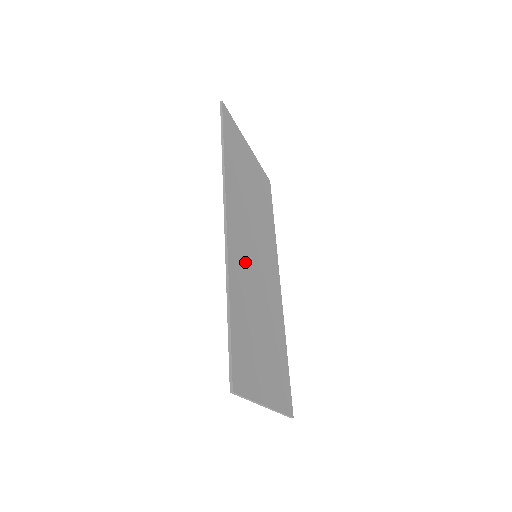
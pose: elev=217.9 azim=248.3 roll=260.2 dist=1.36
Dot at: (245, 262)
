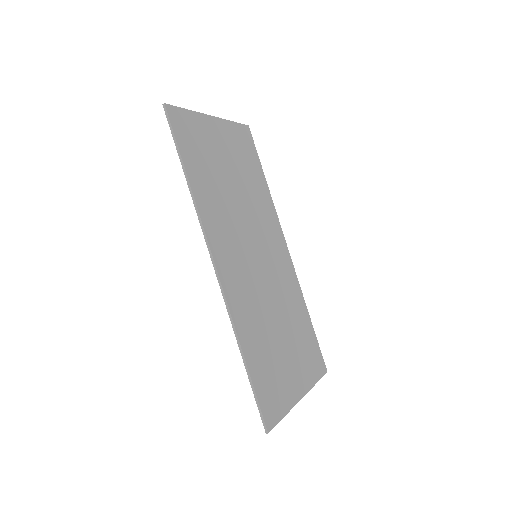
Dot at: (247, 284)
